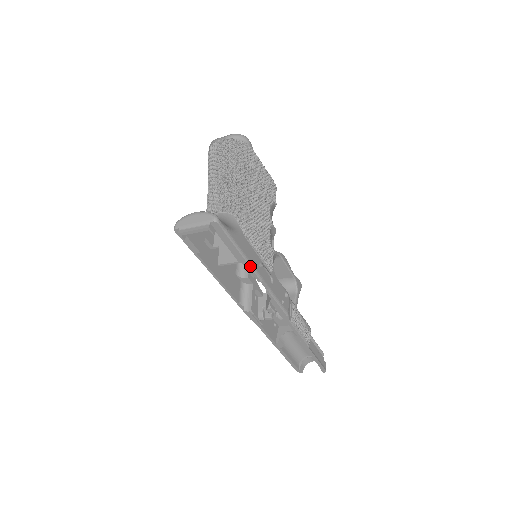
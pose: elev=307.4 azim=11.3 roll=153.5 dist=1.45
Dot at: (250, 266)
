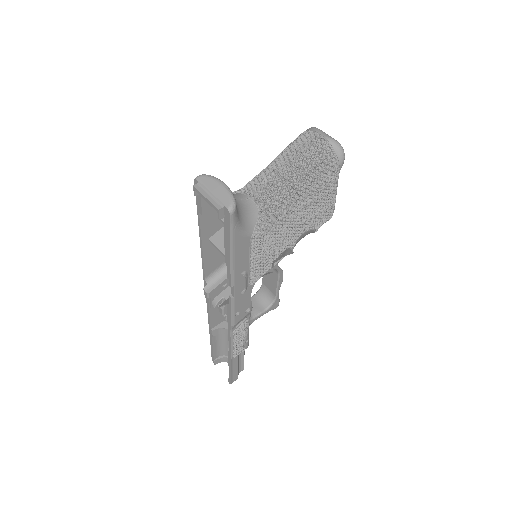
Dot at: (231, 268)
